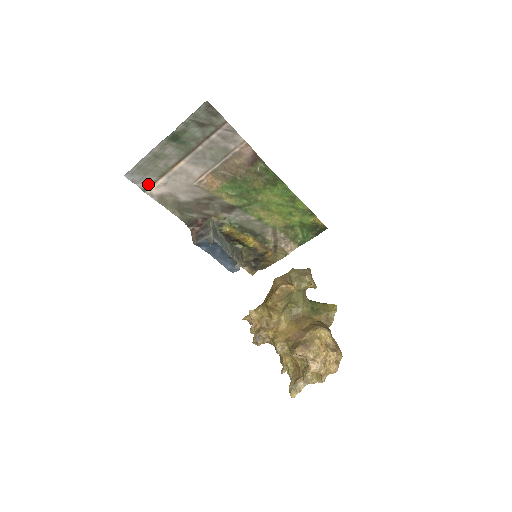
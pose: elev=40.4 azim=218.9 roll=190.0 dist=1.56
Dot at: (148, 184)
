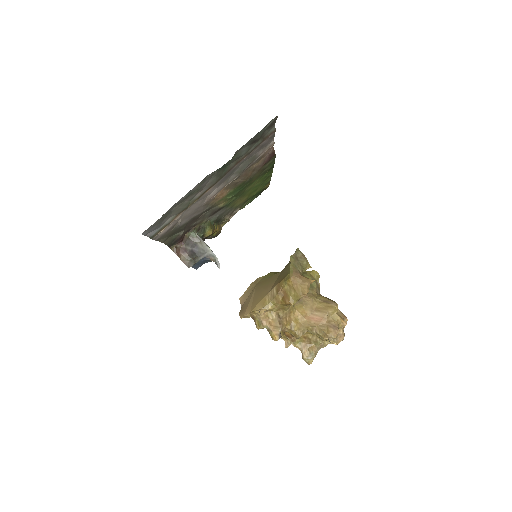
Dot at: (160, 228)
